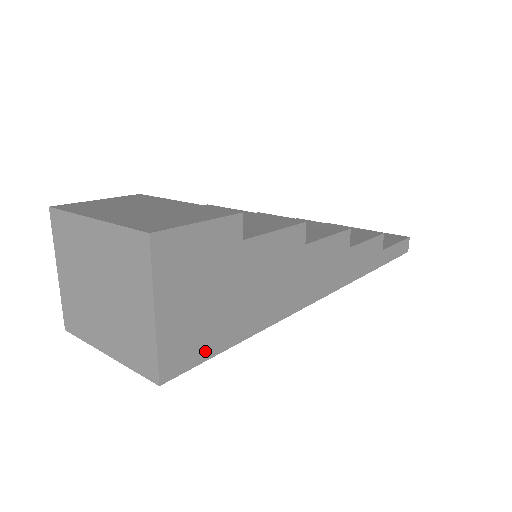
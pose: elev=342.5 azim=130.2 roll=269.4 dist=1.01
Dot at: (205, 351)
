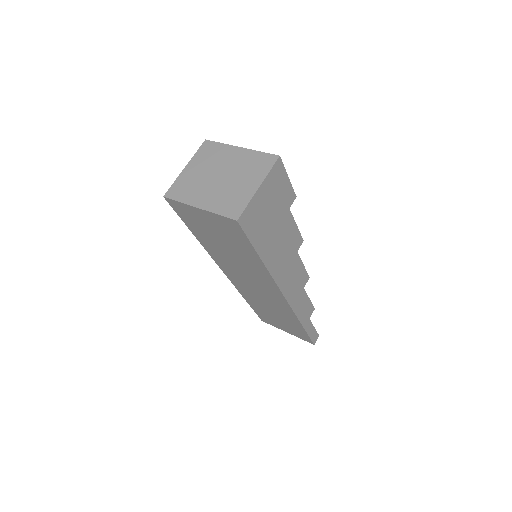
Dot at: (252, 235)
